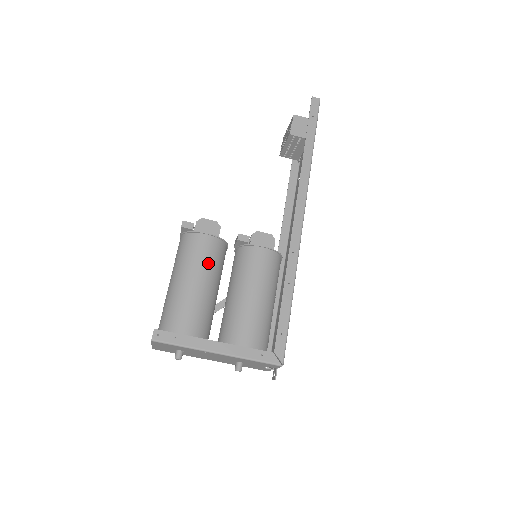
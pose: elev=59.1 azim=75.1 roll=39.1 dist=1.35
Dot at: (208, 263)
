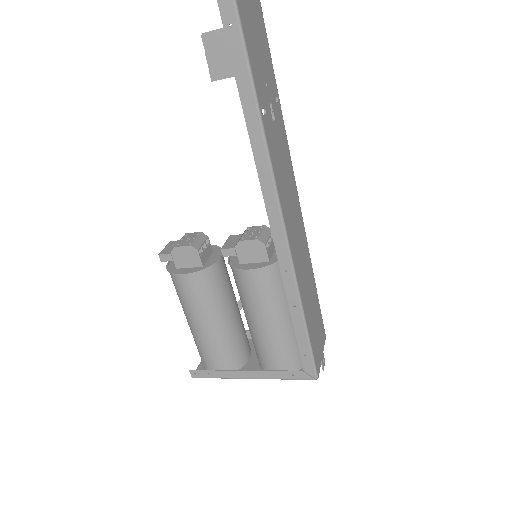
Dot at: (203, 301)
